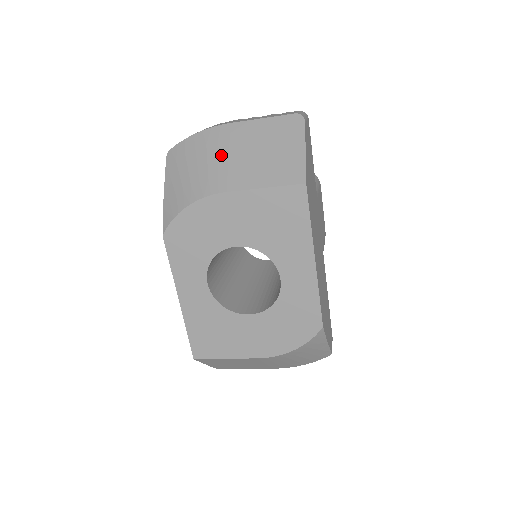
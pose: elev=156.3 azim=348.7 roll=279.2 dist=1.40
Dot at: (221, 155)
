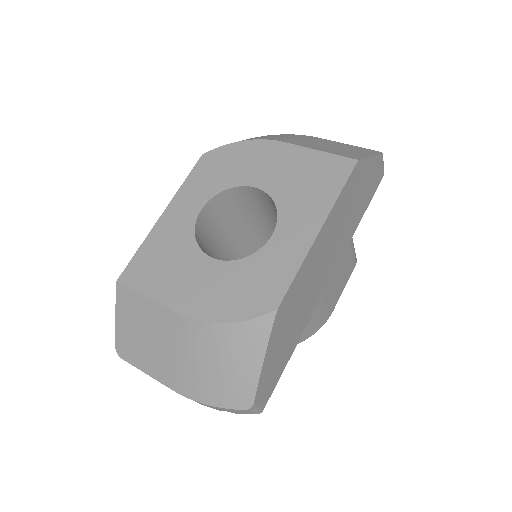
Dot at: (298, 138)
